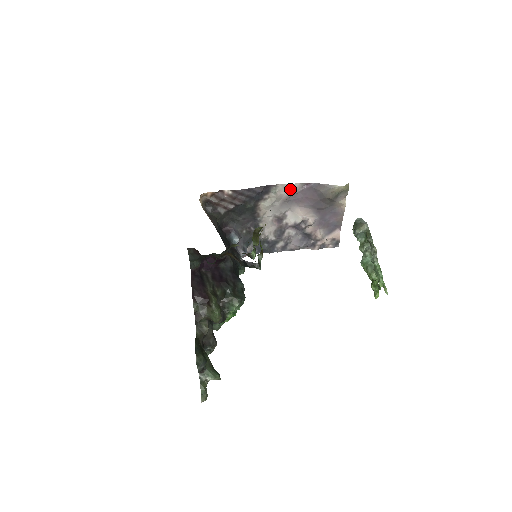
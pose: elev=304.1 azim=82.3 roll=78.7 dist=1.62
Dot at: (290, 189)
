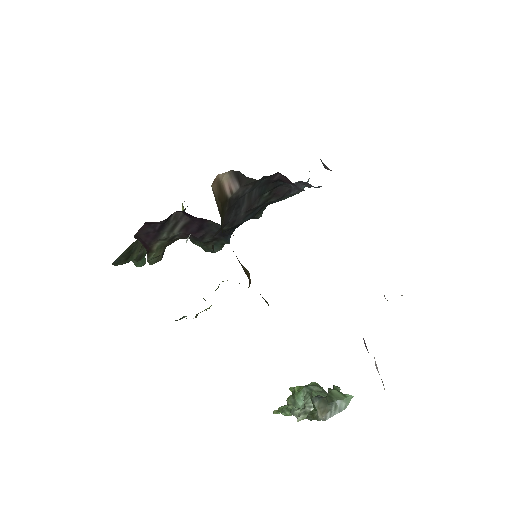
Dot at: occluded
